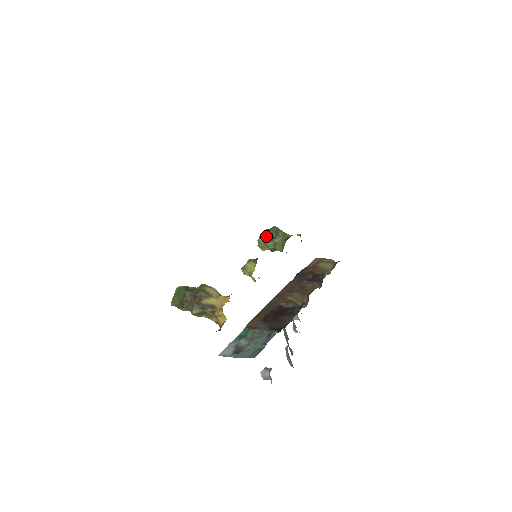
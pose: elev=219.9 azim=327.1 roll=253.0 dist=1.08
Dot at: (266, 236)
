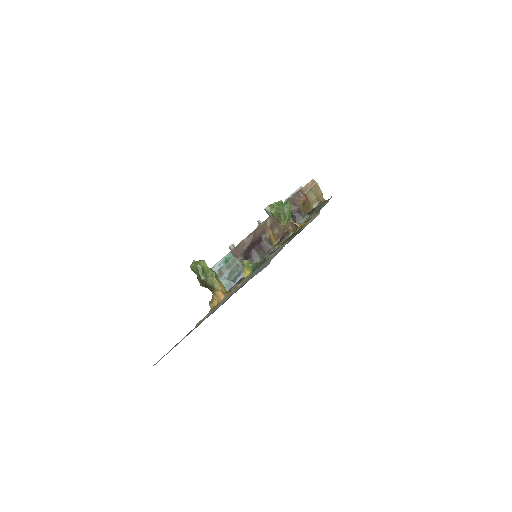
Dot at: (277, 213)
